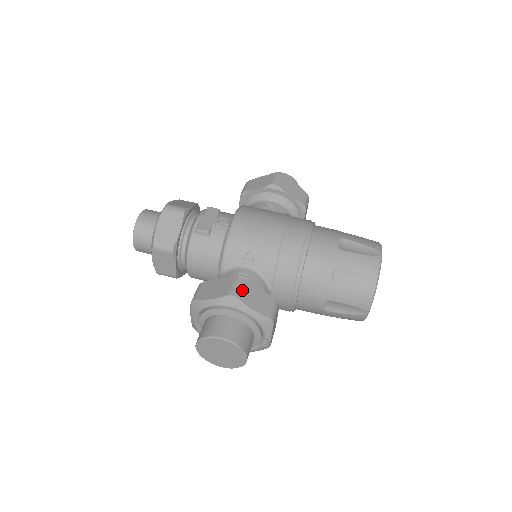
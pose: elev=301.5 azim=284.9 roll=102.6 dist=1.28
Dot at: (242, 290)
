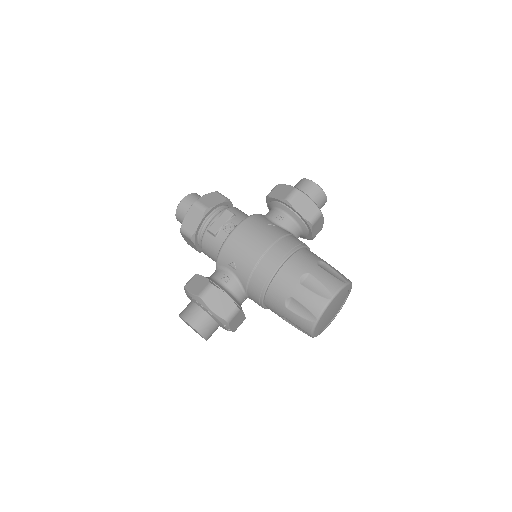
Dot at: (210, 294)
